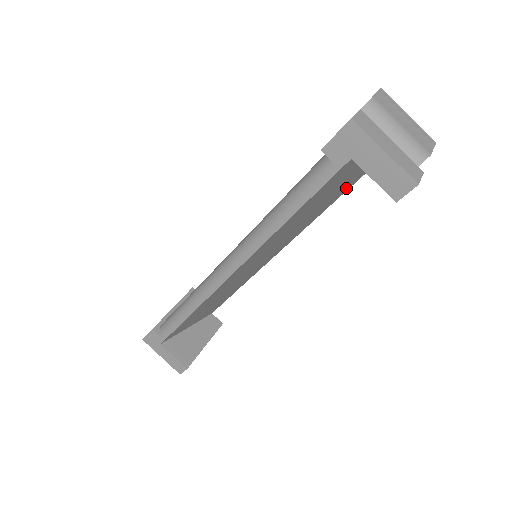
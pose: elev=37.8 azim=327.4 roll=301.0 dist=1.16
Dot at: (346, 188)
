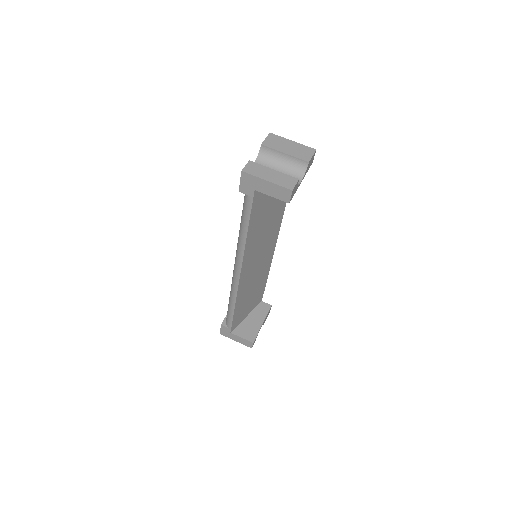
Dot at: occluded
